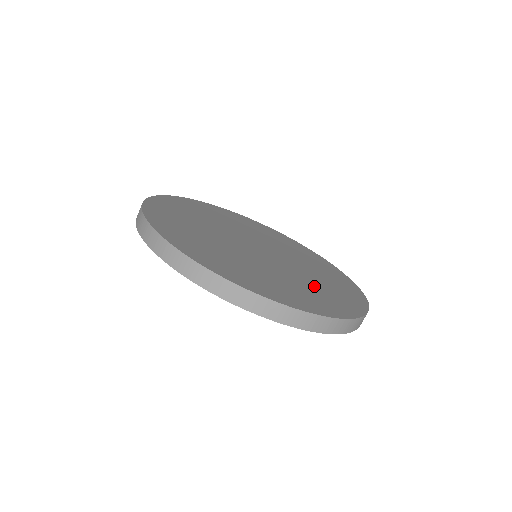
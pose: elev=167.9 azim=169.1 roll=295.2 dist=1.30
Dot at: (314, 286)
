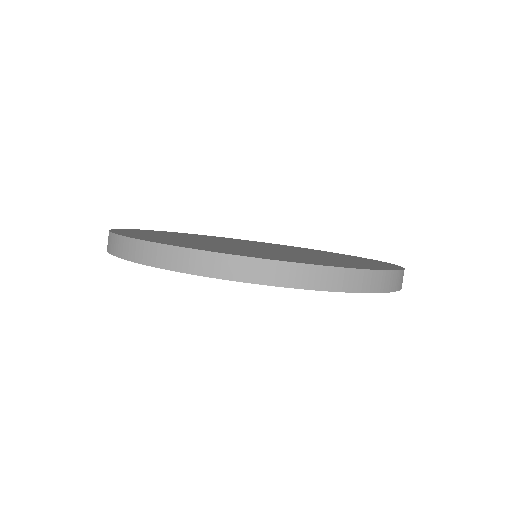
Dot at: (339, 258)
